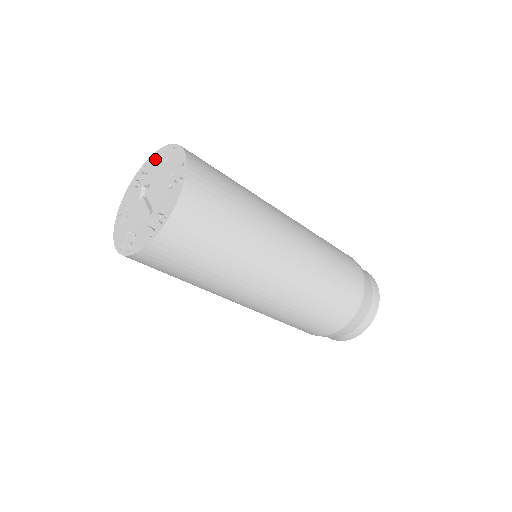
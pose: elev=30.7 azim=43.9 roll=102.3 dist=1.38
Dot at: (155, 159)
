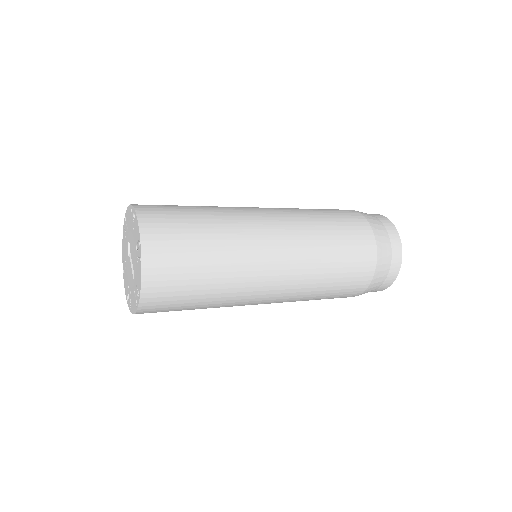
Dot at: (129, 216)
